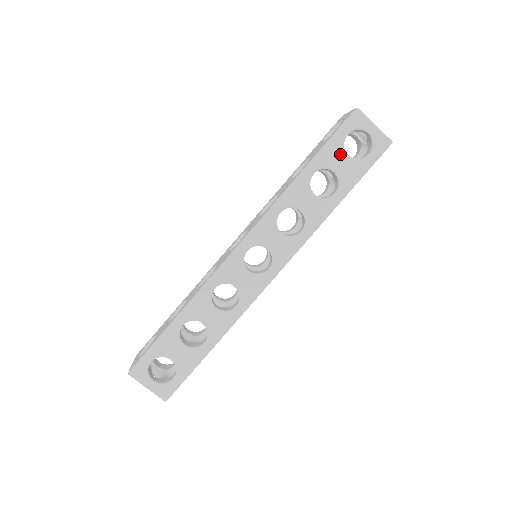
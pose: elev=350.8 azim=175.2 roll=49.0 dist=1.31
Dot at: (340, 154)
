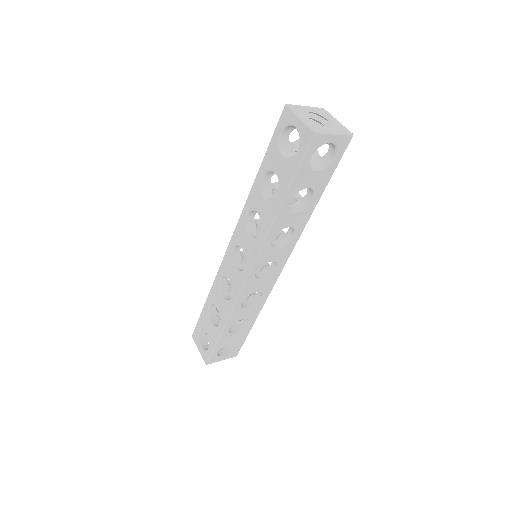
Dot at: (309, 174)
